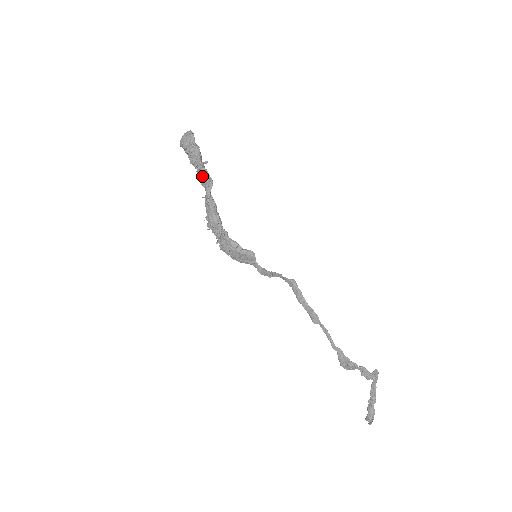
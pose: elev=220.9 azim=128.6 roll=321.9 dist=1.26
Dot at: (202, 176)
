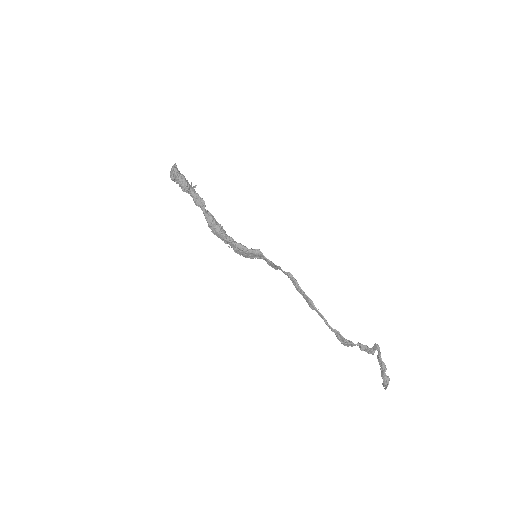
Dot at: (194, 200)
